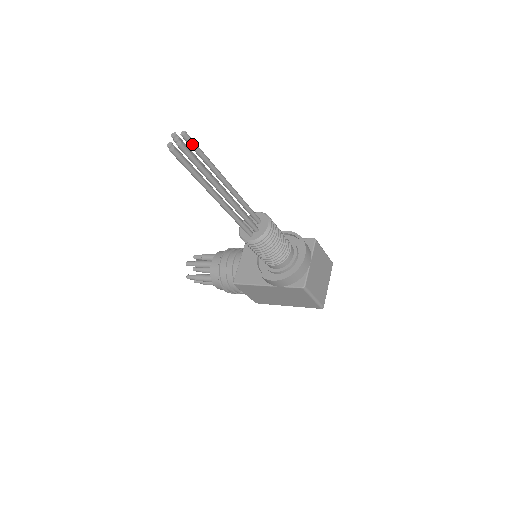
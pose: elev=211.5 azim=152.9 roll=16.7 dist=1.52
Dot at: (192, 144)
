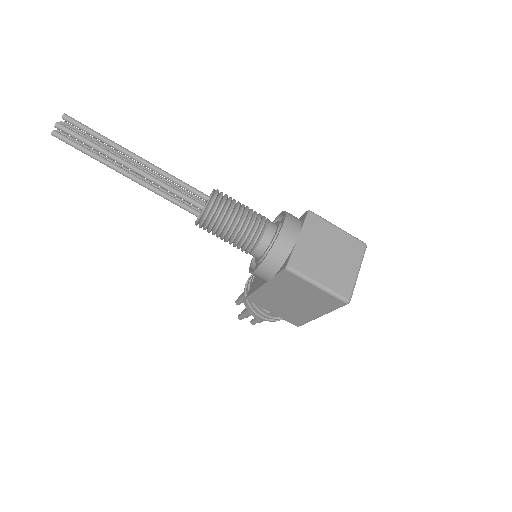
Dot at: (75, 124)
